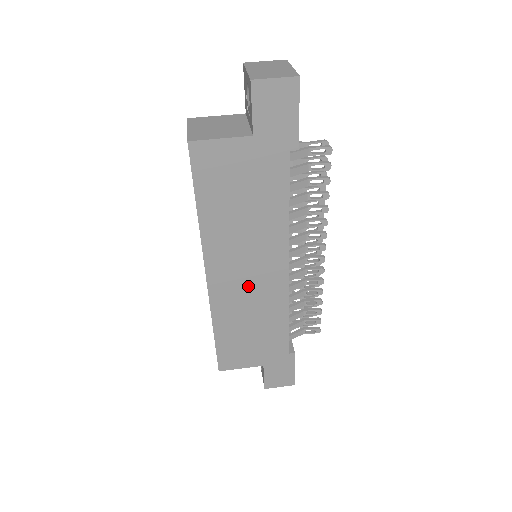
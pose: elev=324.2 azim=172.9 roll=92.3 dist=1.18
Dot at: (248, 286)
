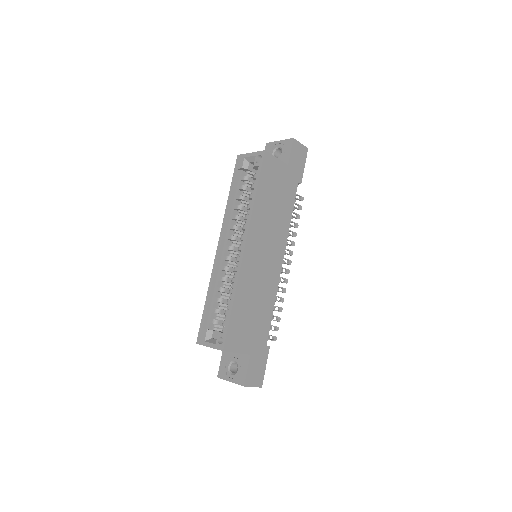
Dot at: (262, 266)
